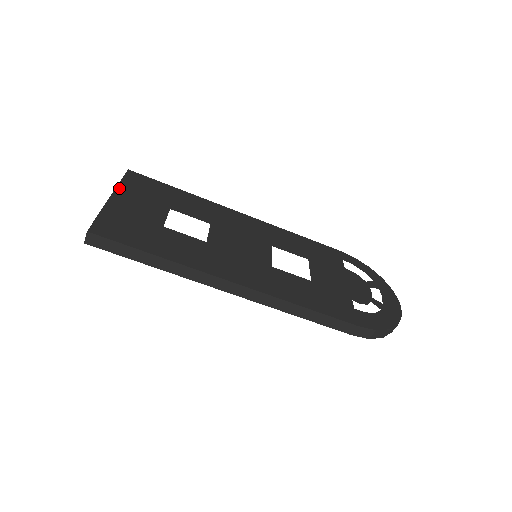
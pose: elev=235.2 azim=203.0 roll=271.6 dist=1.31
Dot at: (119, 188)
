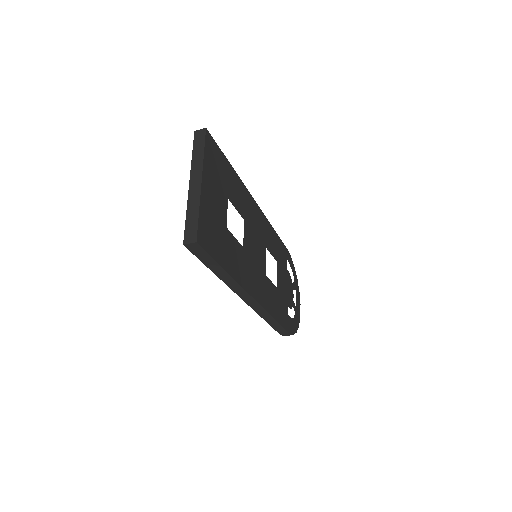
Dot at: (205, 165)
